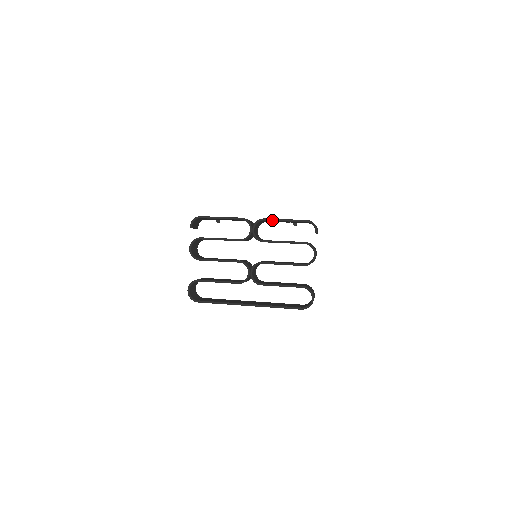
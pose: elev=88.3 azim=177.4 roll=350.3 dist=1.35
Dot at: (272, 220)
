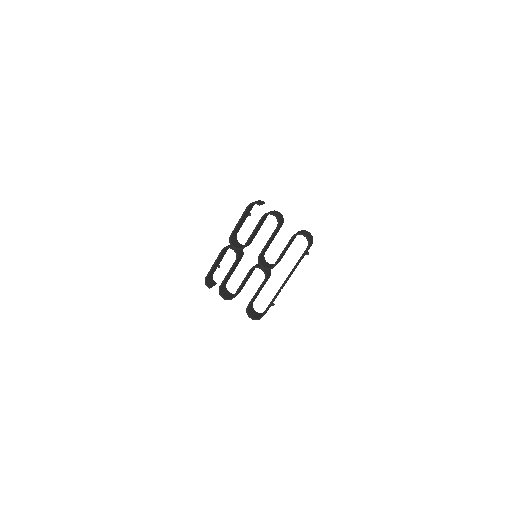
Dot at: (234, 230)
